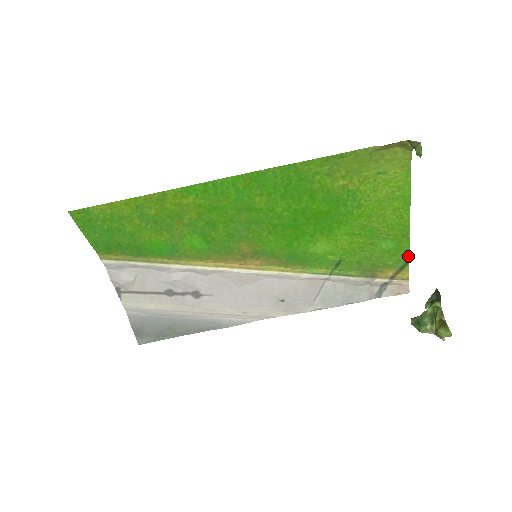
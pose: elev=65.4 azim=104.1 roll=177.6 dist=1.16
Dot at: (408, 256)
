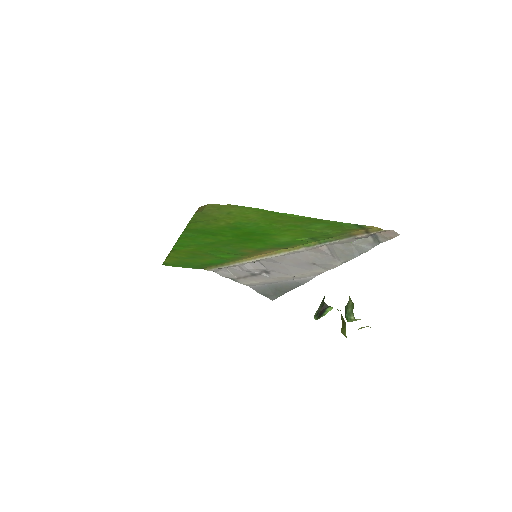
Dot at: (349, 223)
